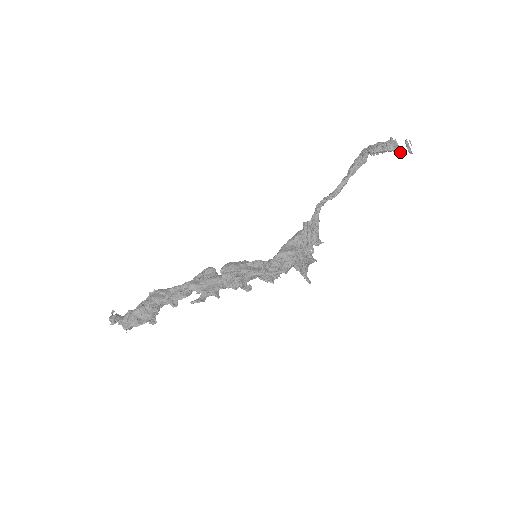
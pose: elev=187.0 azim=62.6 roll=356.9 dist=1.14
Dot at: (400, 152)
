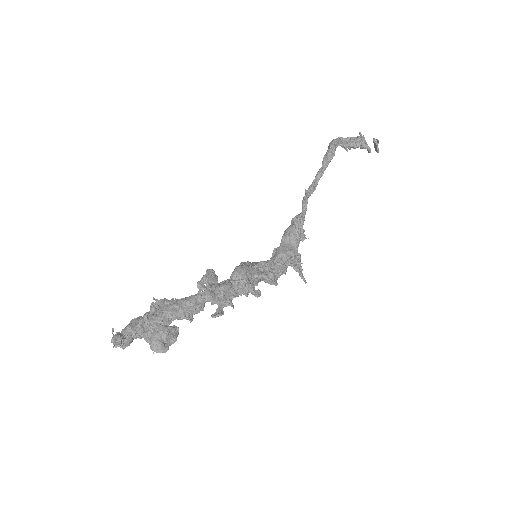
Dot at: (370, 150)
